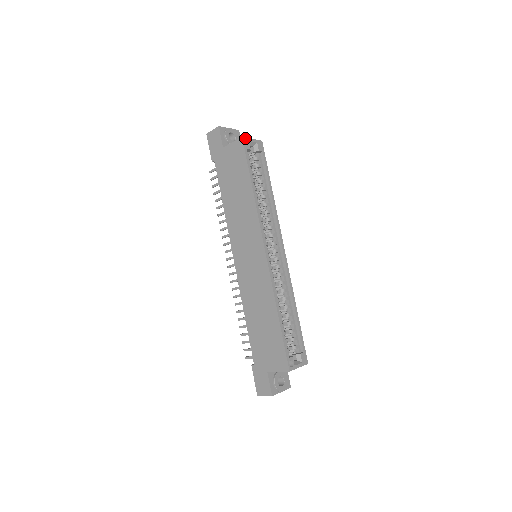
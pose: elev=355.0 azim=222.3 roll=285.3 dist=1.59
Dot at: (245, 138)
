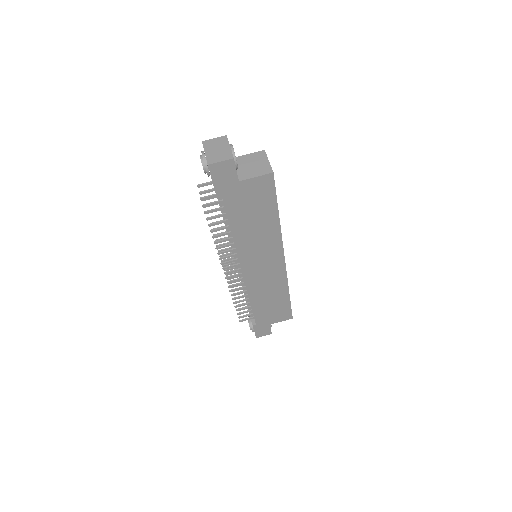
Dot at: (272, 170)
